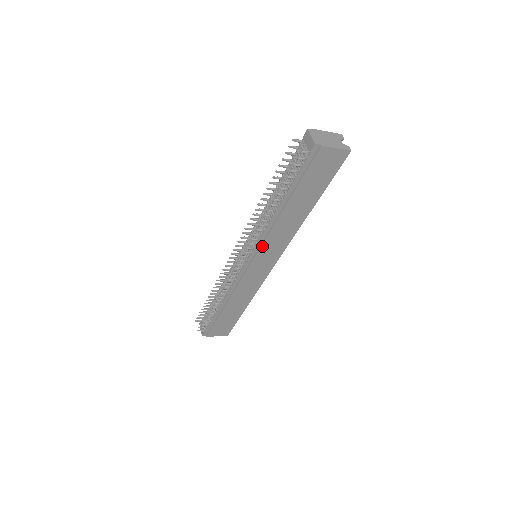
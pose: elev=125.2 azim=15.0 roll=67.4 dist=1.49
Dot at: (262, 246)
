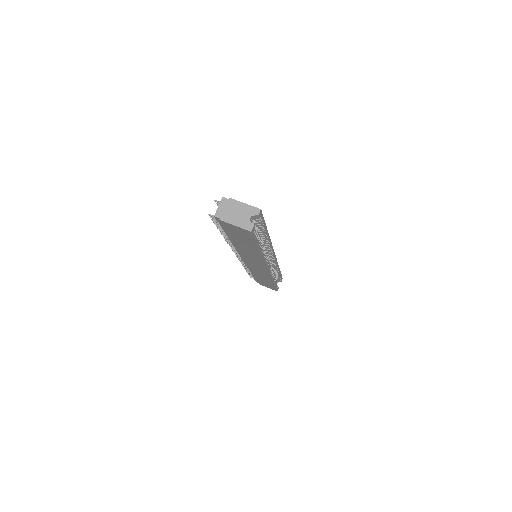
Dot at: (243, 255)
